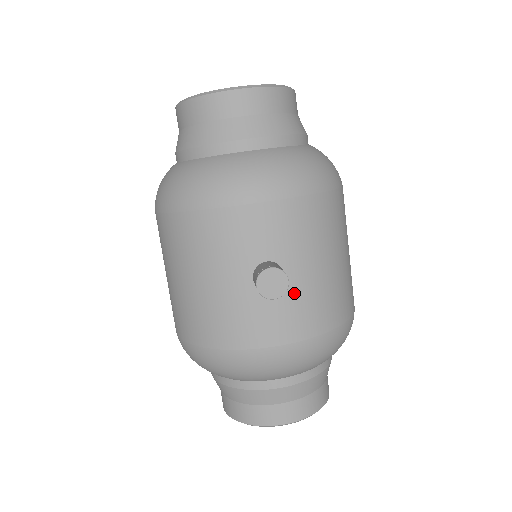
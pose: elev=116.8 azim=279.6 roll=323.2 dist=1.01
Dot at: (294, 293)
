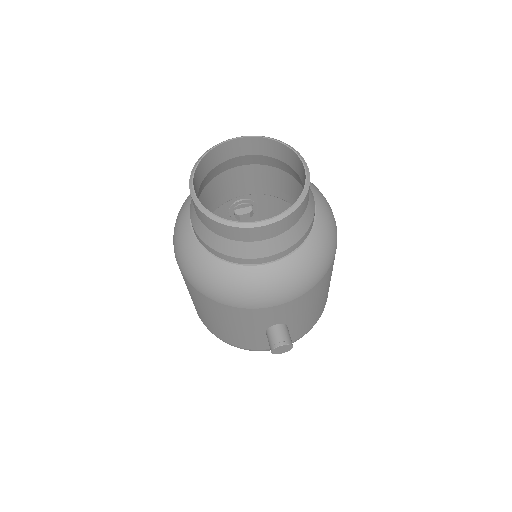
Dot at: (292, 329)
